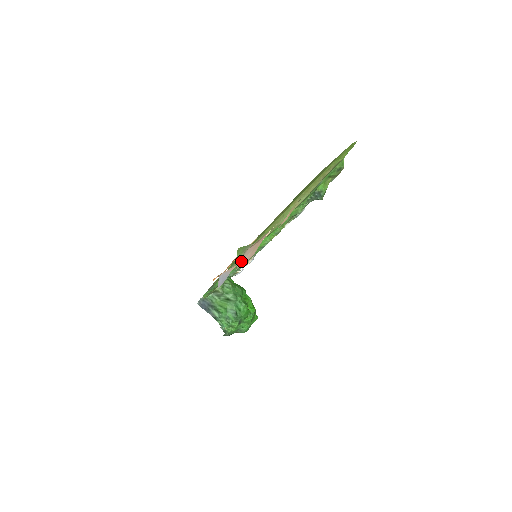
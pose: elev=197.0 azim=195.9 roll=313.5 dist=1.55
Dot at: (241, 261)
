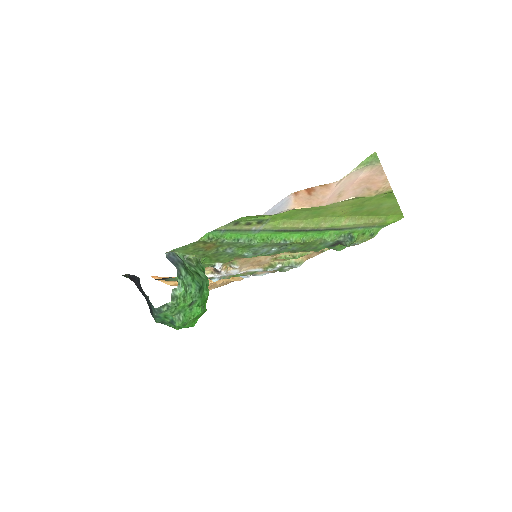
Dot at: (346, 178)
